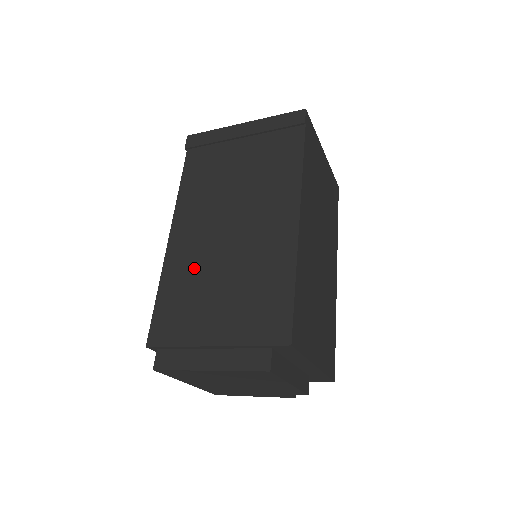
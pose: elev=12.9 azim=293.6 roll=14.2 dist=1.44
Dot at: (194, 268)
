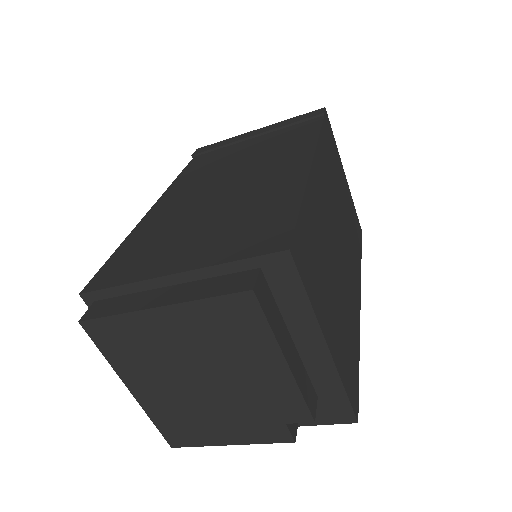
Dot at: (172, 220)
